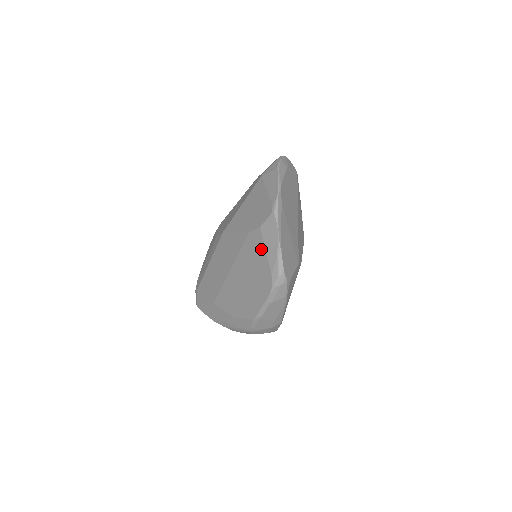
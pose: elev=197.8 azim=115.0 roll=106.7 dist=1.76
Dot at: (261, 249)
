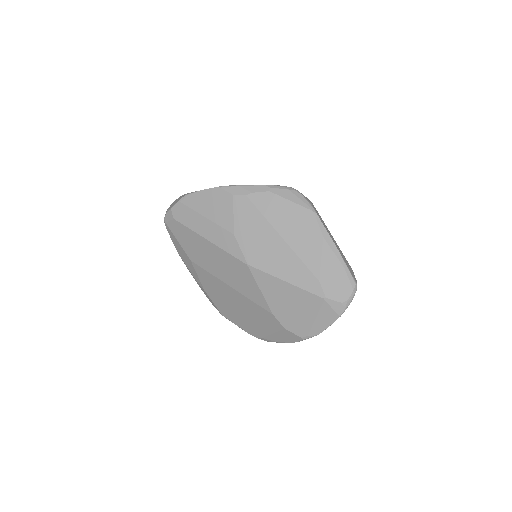
Dot at: (271, 329)
